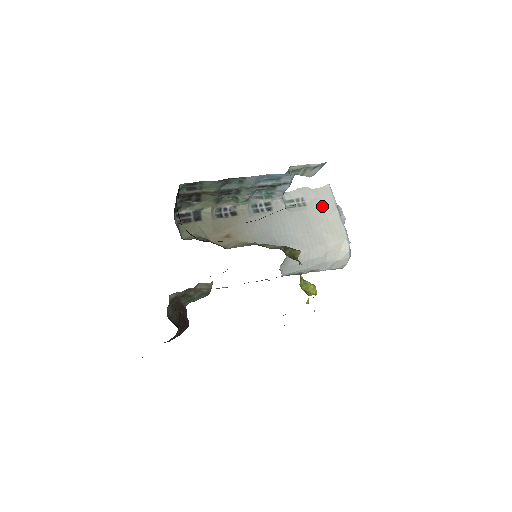
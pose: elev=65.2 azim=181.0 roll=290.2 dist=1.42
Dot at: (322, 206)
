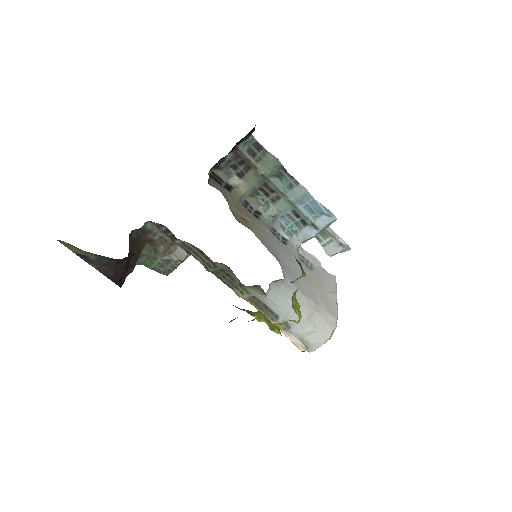
Dot at: (325, 282)
